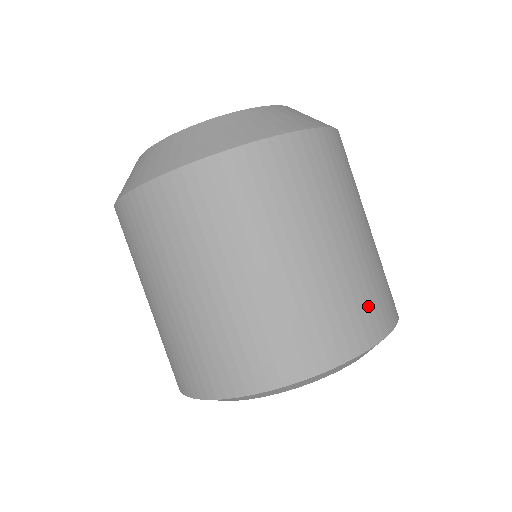
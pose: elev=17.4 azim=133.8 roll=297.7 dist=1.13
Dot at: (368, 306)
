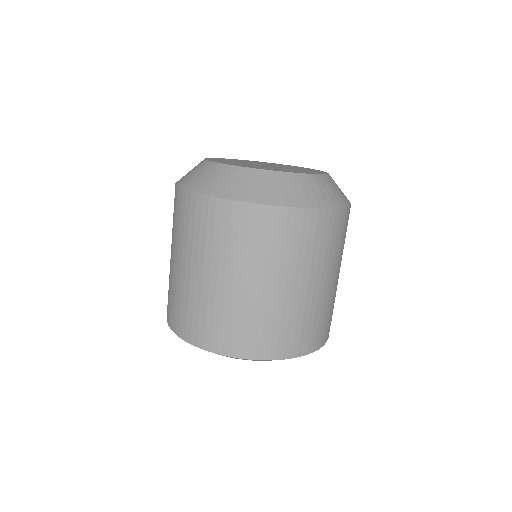
Dot at: (289, 335)
